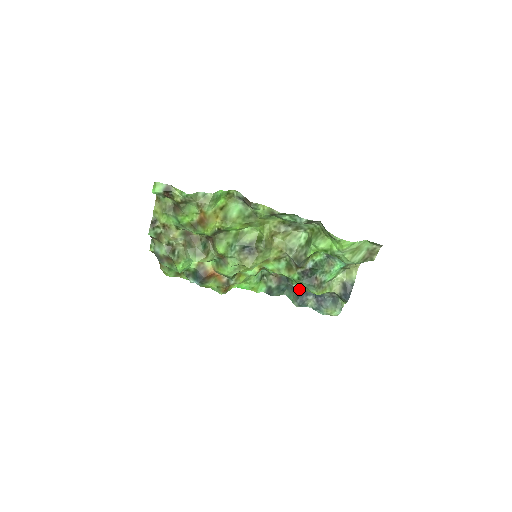
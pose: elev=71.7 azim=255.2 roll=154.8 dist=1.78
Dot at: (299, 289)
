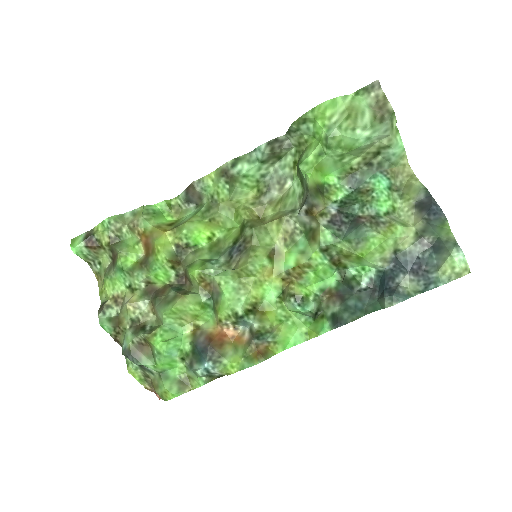
Dot at: (376, 284)
